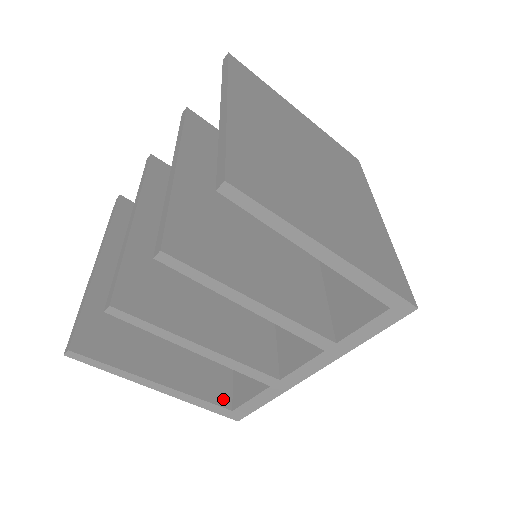
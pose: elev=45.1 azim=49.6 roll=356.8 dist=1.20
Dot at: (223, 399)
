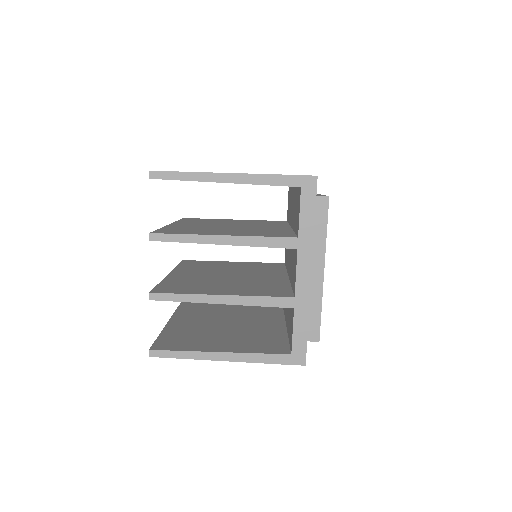
Dot at: (281, 351)
